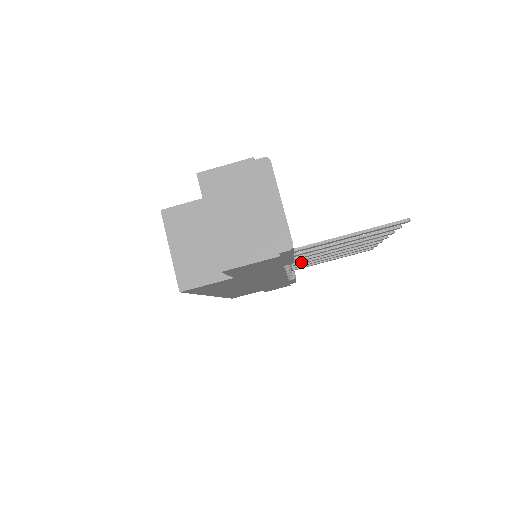
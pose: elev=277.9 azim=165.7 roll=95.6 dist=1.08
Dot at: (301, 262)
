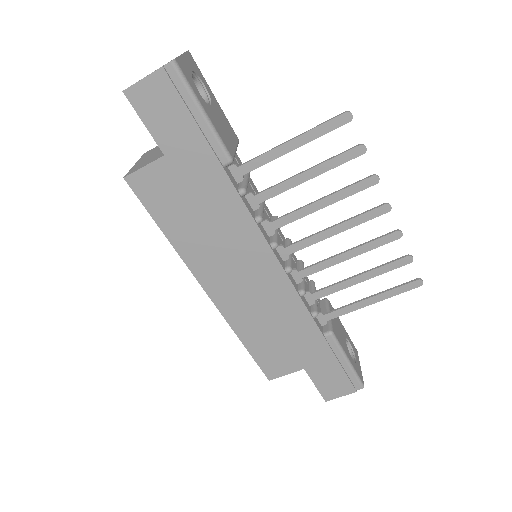
Dot at: (308, 267)
